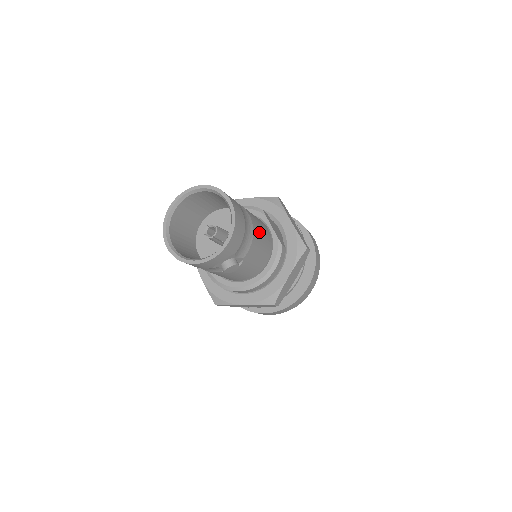
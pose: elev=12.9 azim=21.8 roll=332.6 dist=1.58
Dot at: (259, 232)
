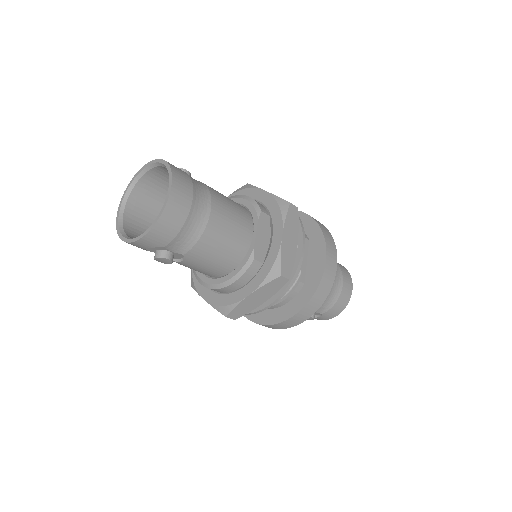
Dot at: (220, 234)
